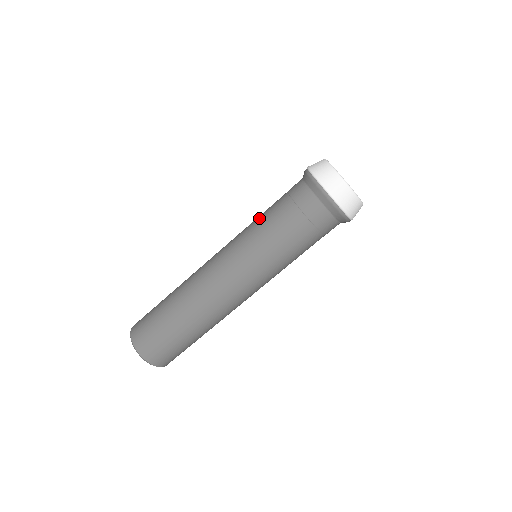
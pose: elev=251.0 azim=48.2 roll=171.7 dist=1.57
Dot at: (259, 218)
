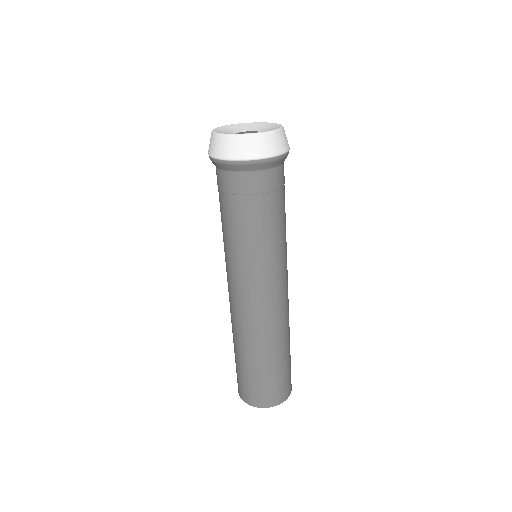
Dot at: occluded
